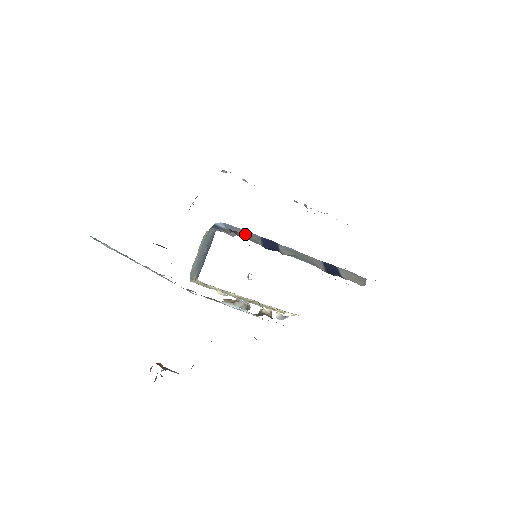
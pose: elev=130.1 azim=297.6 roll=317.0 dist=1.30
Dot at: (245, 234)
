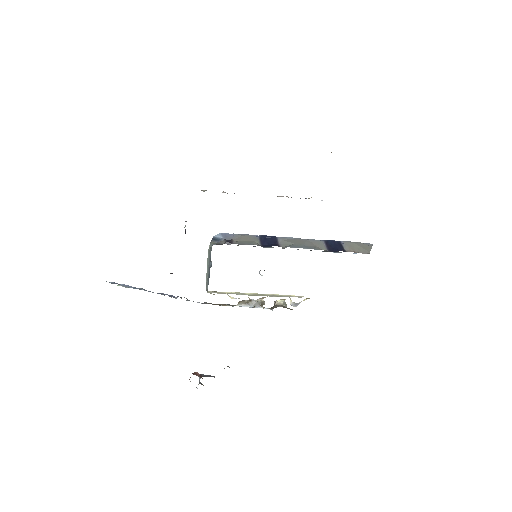
Dot at: (242, 238)
